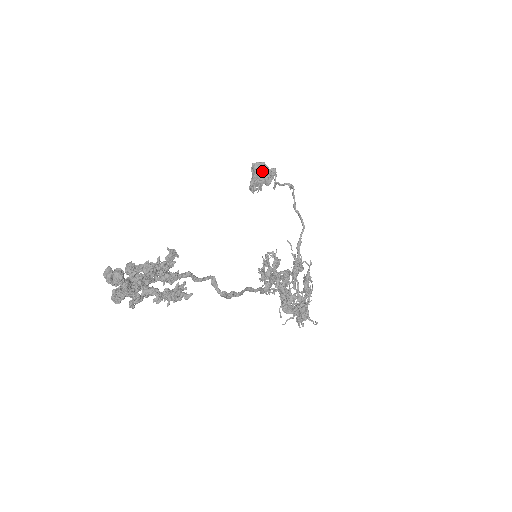
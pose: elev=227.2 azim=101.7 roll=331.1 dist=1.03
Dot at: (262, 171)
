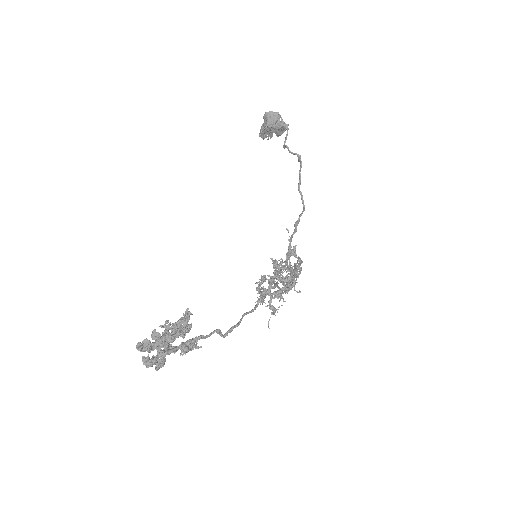
Dot at: (274, 123)
